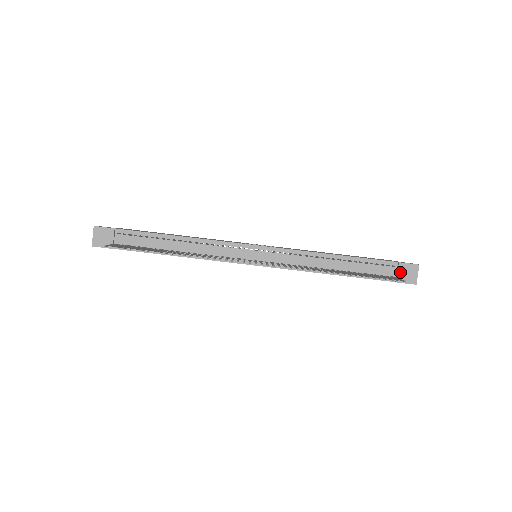
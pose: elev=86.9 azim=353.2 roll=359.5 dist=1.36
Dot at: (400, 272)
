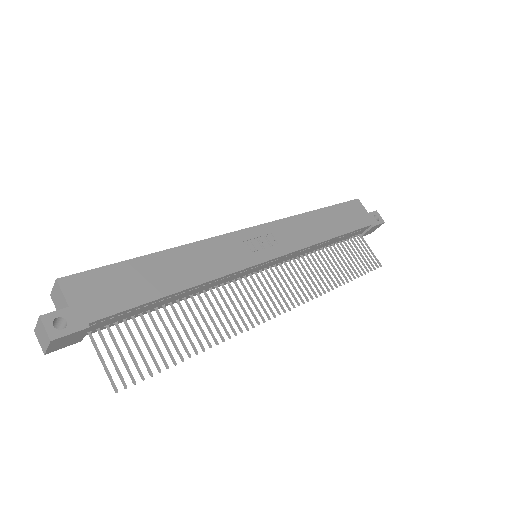
Dot at: (369, 231)
